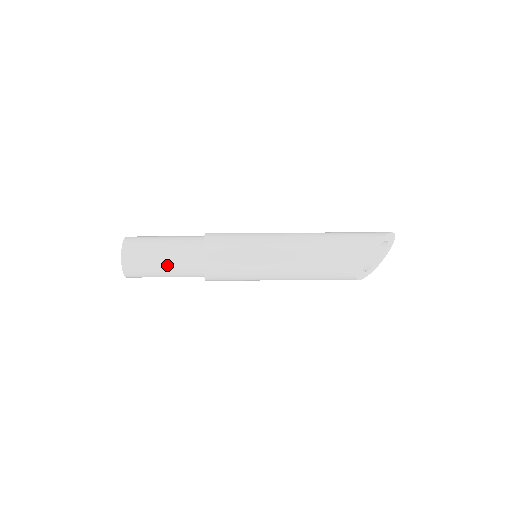
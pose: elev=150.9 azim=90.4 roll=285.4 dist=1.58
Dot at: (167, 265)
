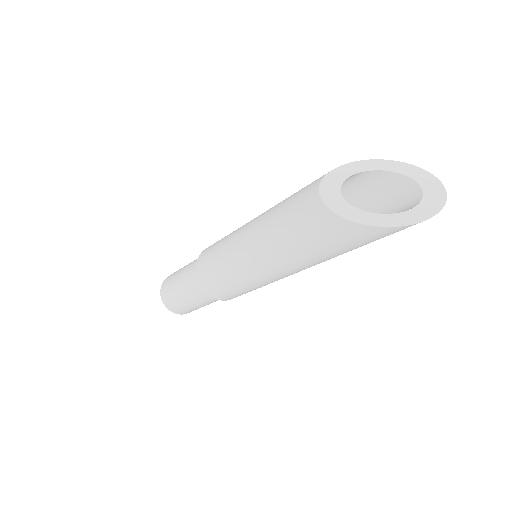
Dot at: (186, 266)
